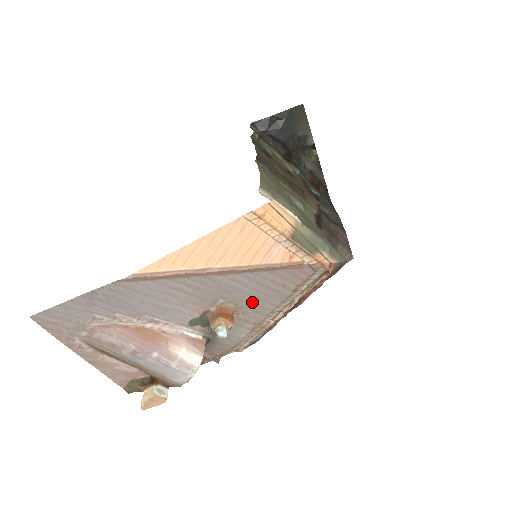
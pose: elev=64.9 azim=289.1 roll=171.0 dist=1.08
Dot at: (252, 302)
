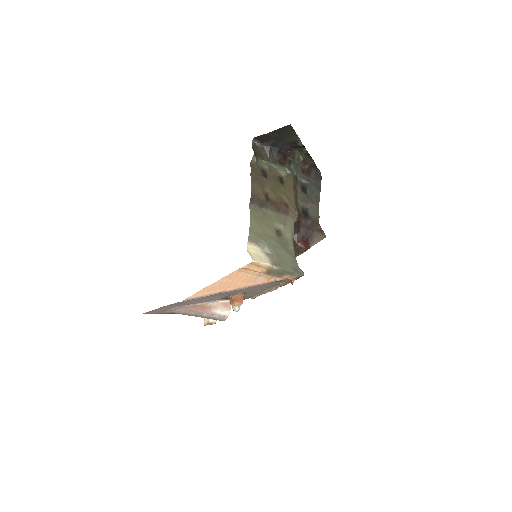
Dot at: (252, 290)
